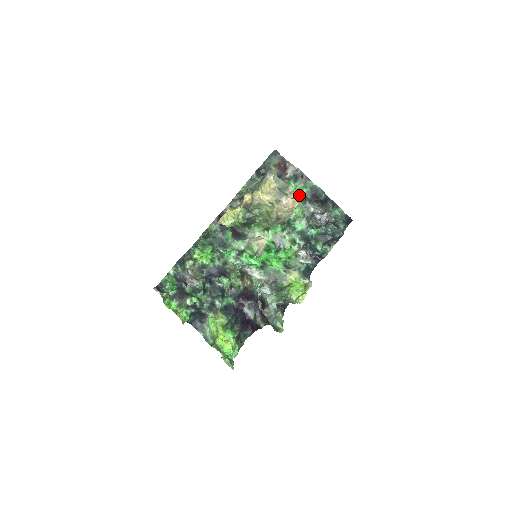
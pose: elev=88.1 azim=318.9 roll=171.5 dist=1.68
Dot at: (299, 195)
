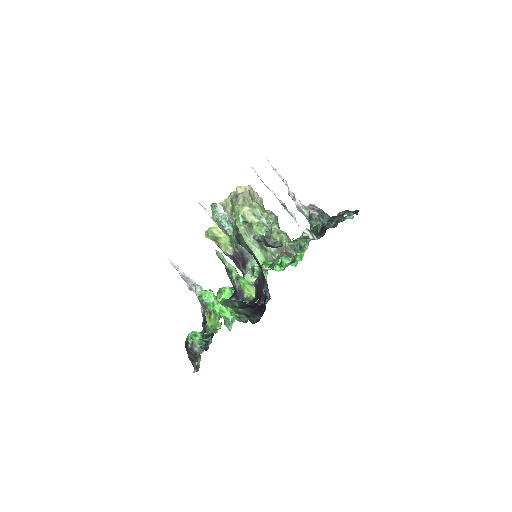
Dot at: occluded
